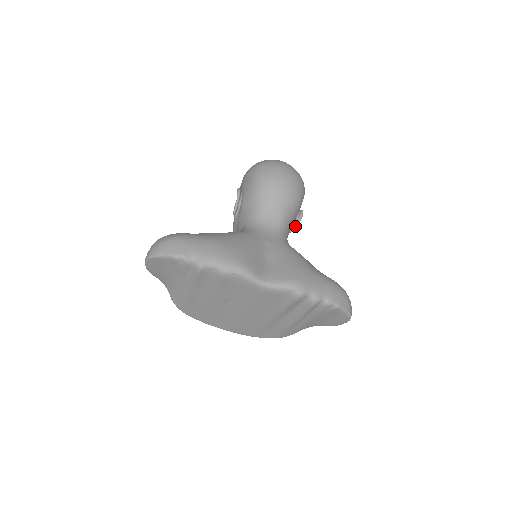
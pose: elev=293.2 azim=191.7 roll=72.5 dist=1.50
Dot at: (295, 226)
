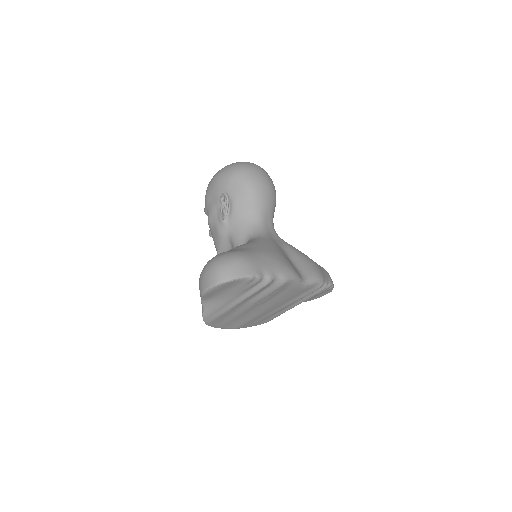
Dot at: occluded
